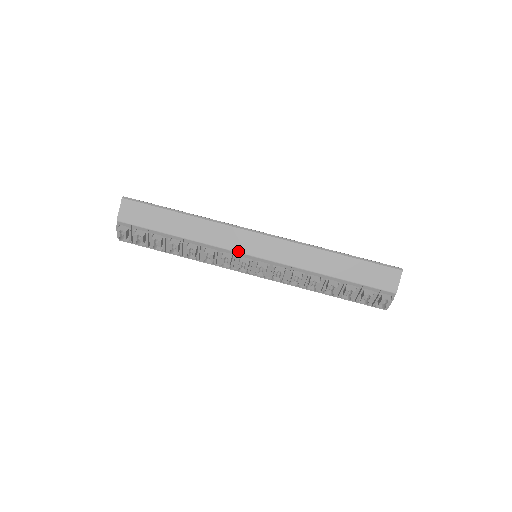
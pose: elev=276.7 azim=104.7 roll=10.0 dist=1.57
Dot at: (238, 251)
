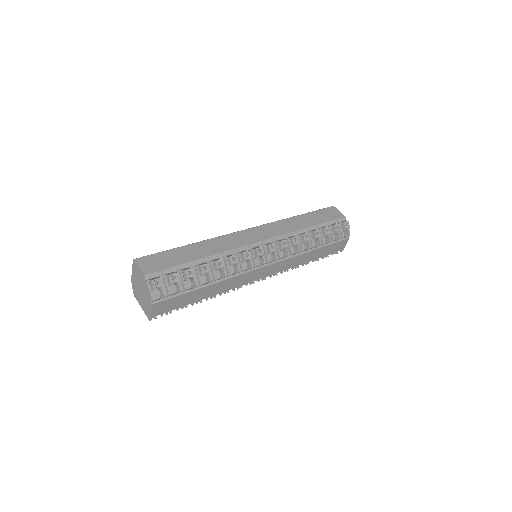
Dot at: (248, 244)
